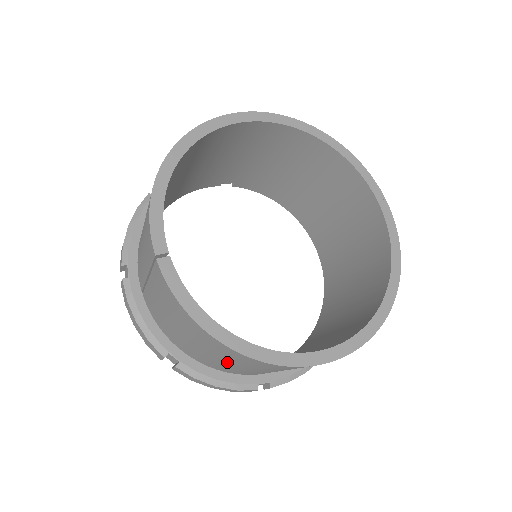
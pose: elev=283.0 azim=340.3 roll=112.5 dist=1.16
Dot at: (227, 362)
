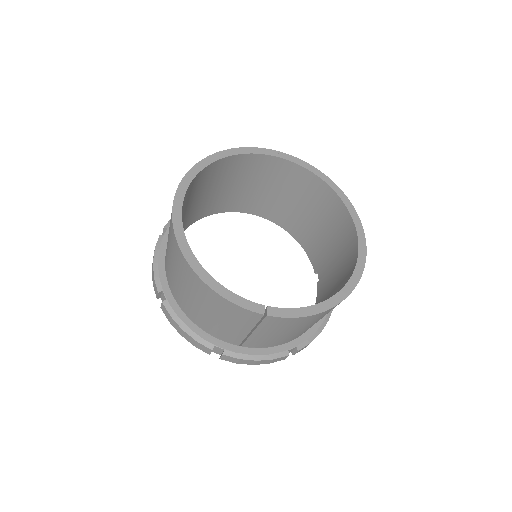
Dot at: occluded
